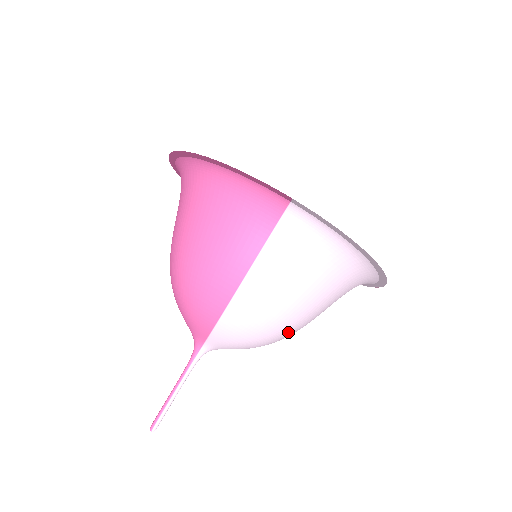
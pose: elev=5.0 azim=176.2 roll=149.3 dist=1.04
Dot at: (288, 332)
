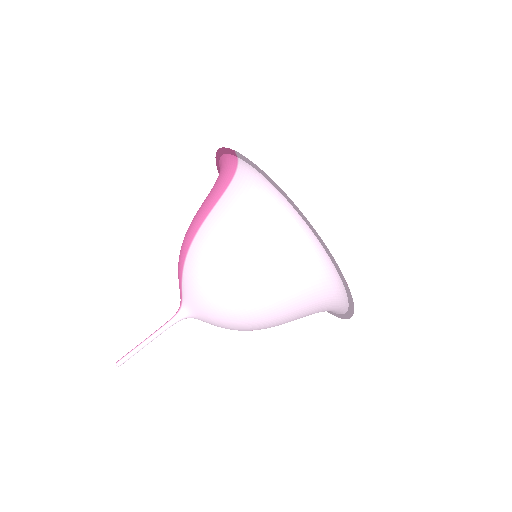
Dot at: (235, 288)
